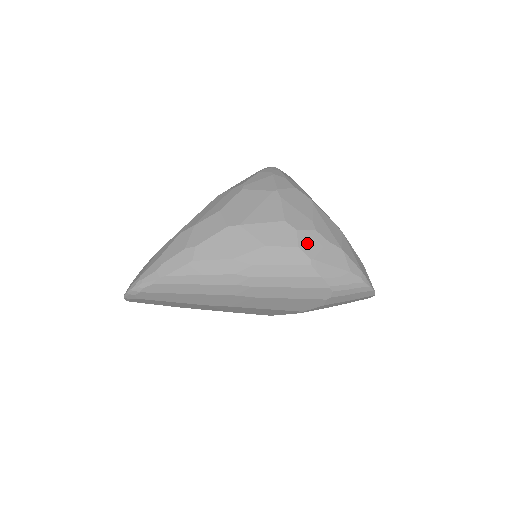
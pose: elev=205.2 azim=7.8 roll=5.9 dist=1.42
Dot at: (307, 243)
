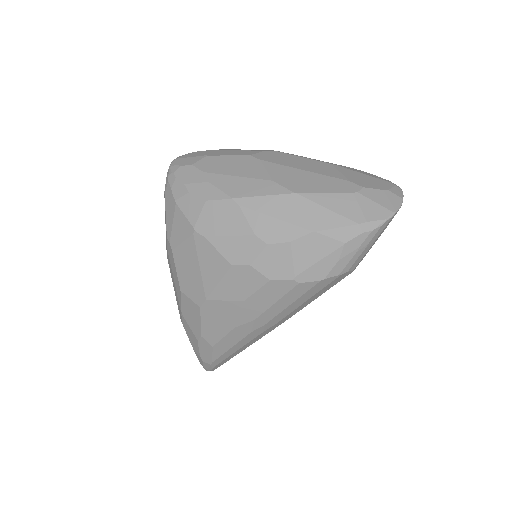
Dot at: (273, 267)
